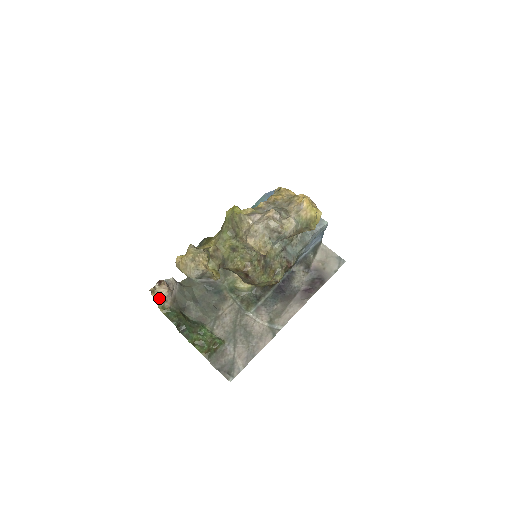
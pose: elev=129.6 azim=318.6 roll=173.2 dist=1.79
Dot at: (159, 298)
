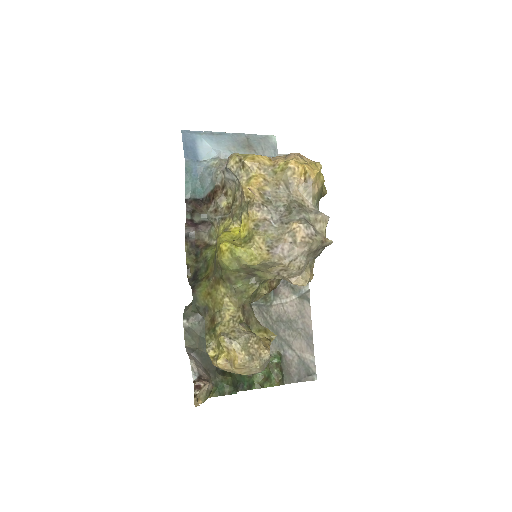
Dot at: (205, 396)
